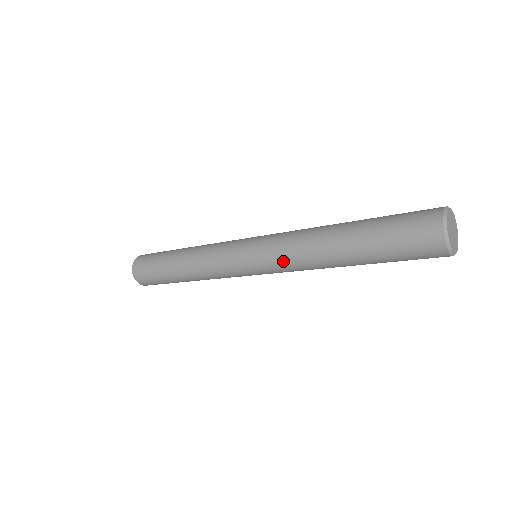
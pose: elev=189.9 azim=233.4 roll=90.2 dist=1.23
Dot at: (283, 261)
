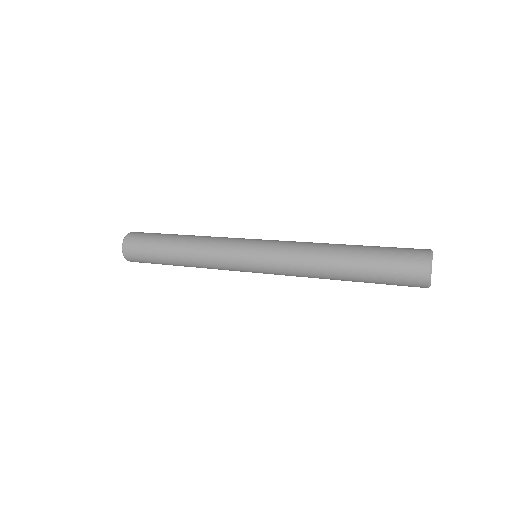
Dot at: (287, 272)
